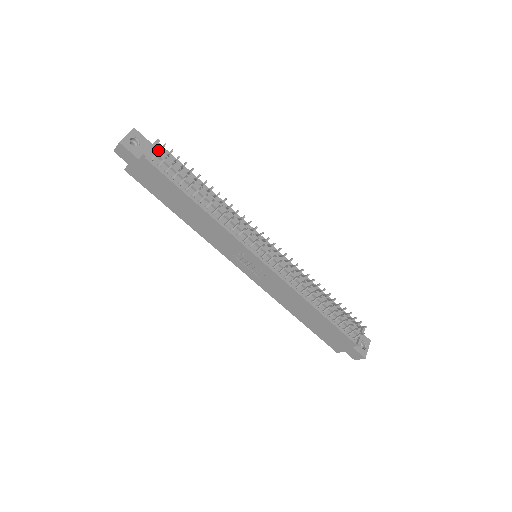
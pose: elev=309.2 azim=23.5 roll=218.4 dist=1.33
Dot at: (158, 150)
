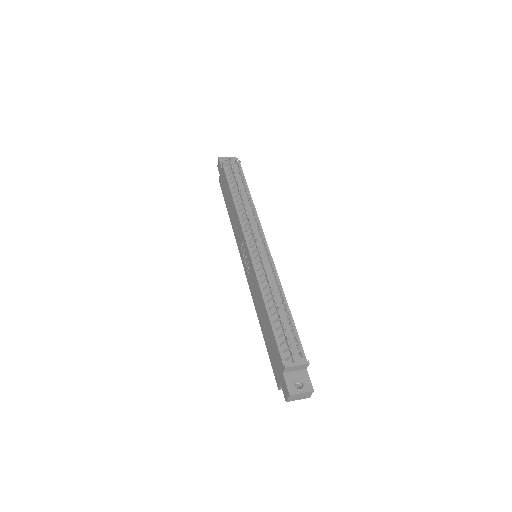
Dot at: (229, 159)
